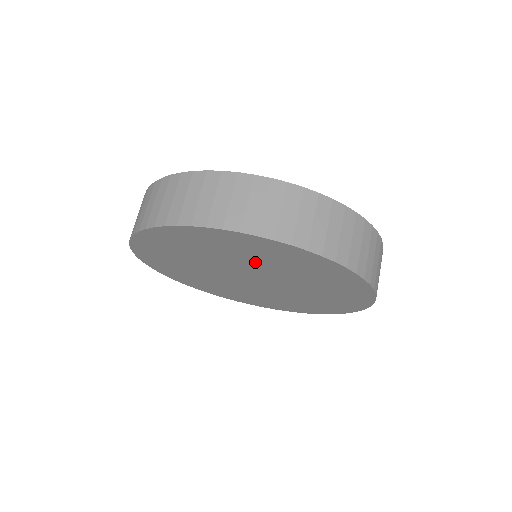
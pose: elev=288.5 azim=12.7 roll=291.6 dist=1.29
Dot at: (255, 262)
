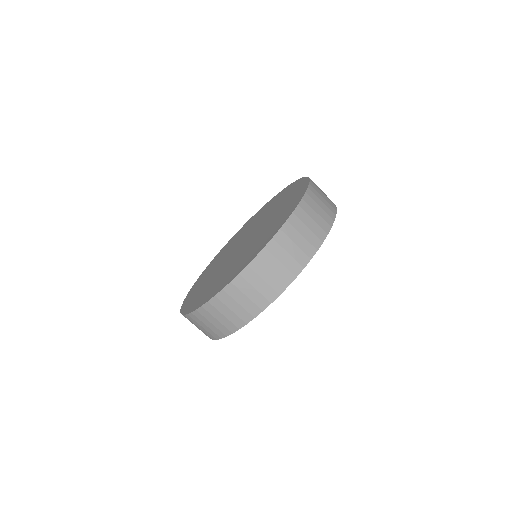
Dot at: occluded
